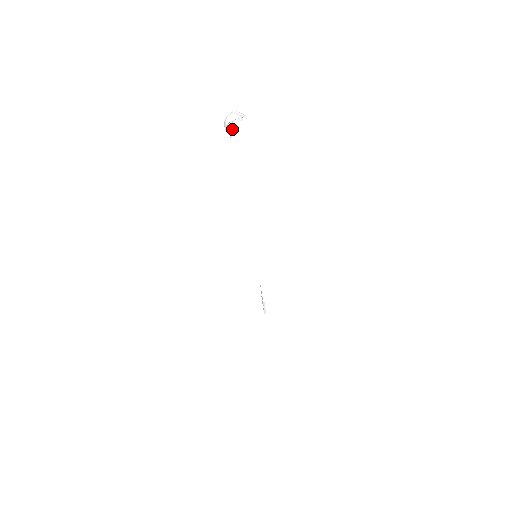
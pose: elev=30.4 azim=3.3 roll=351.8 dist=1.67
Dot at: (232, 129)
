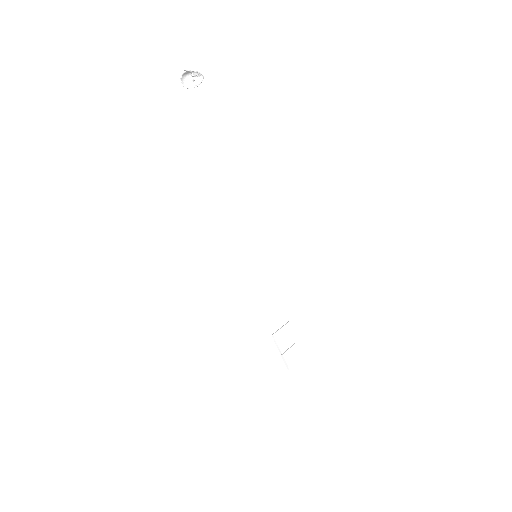
Dot at: occluded
